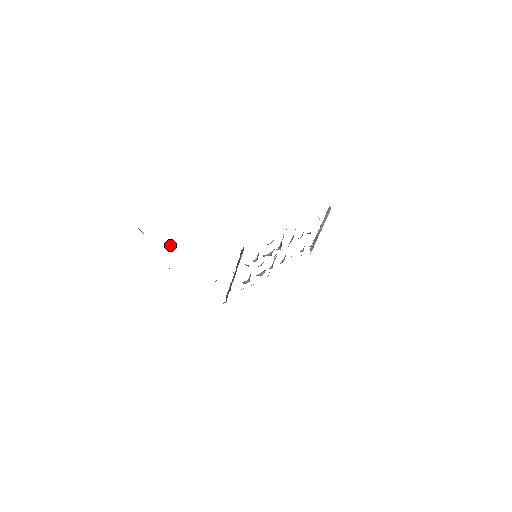
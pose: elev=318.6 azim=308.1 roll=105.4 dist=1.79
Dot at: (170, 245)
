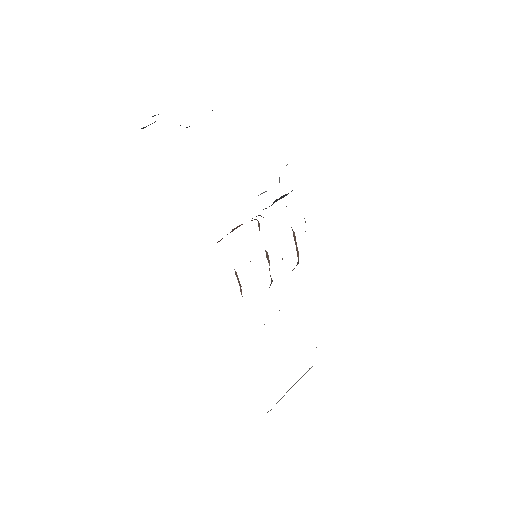
Dot at: occluded
